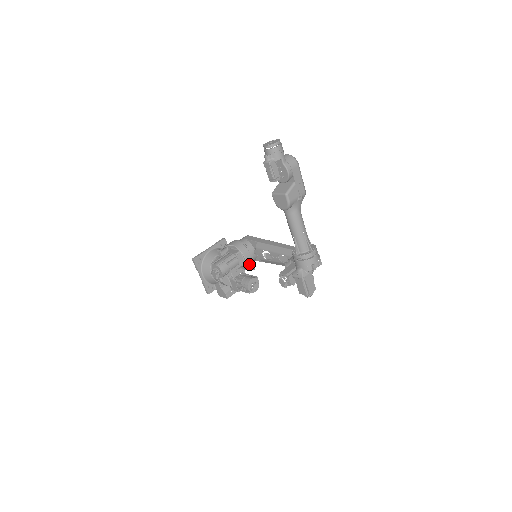
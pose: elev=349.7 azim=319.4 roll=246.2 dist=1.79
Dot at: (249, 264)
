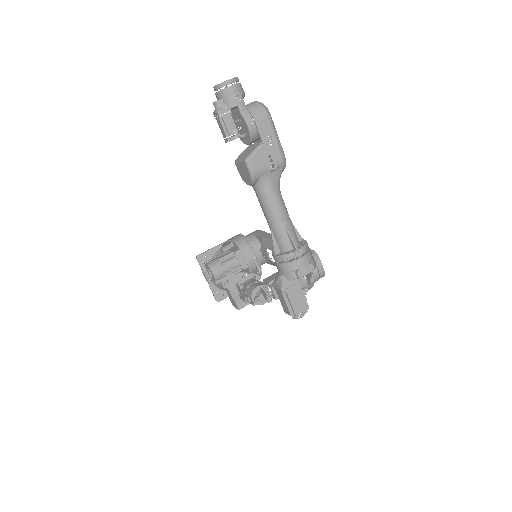
Dot at: (253, 267)
